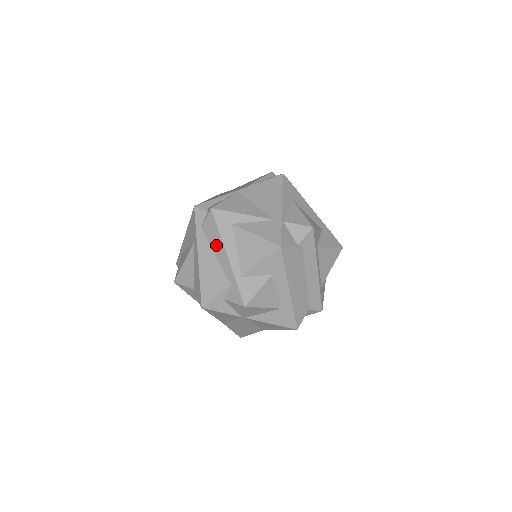
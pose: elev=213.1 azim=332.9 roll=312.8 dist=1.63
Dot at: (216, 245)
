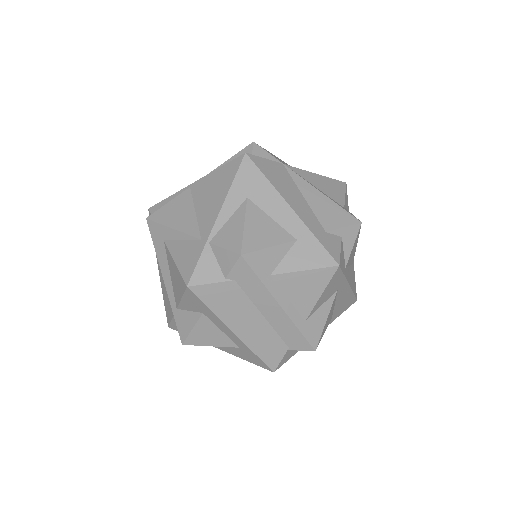
Dot at: occluded
